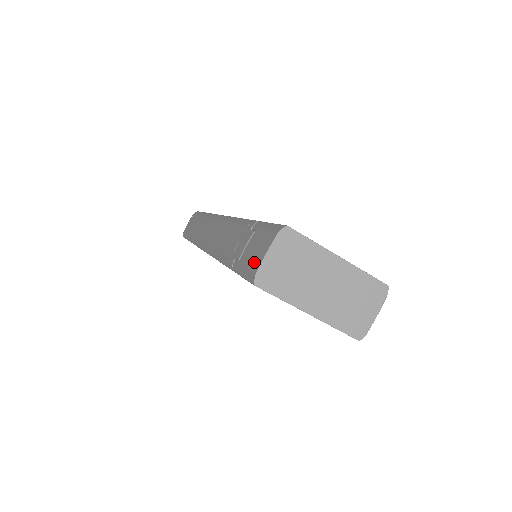
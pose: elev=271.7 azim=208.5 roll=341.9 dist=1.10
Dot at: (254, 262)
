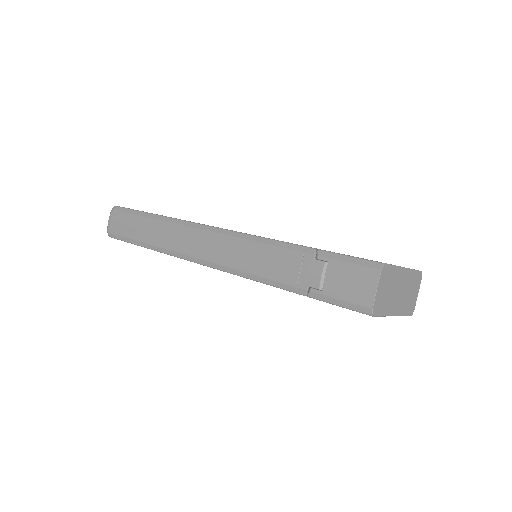
Dot at: (359, 296)
